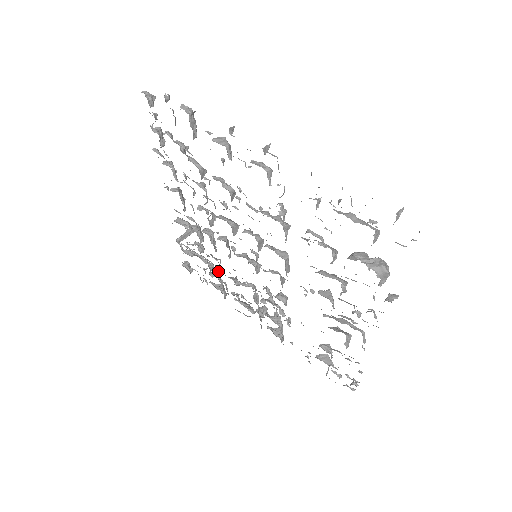
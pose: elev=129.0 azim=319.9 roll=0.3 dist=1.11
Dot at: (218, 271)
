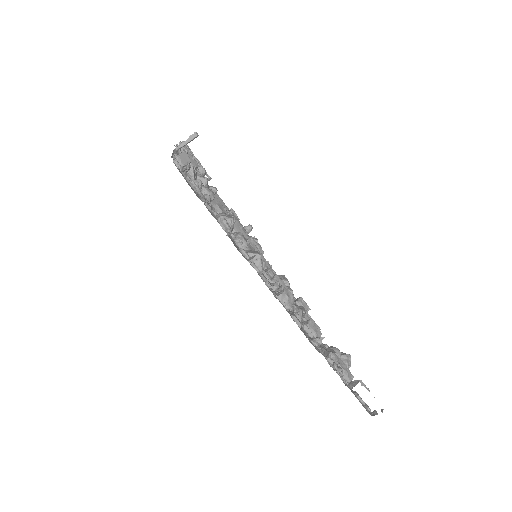
Dot at: occluded
